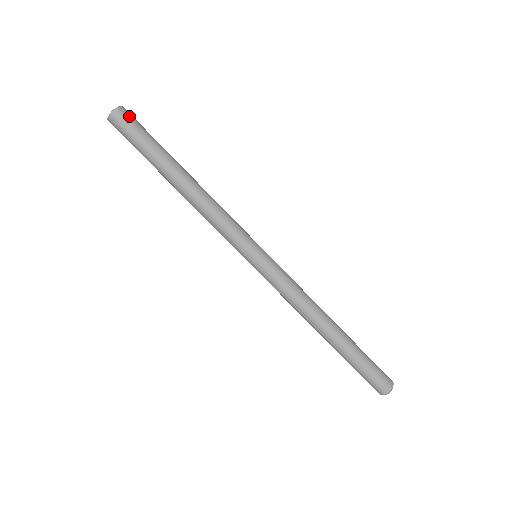
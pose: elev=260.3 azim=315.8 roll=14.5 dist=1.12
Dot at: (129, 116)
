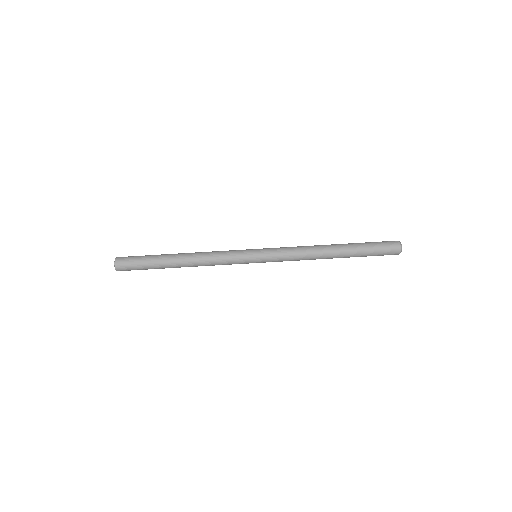
Dot at: (125, 257)
